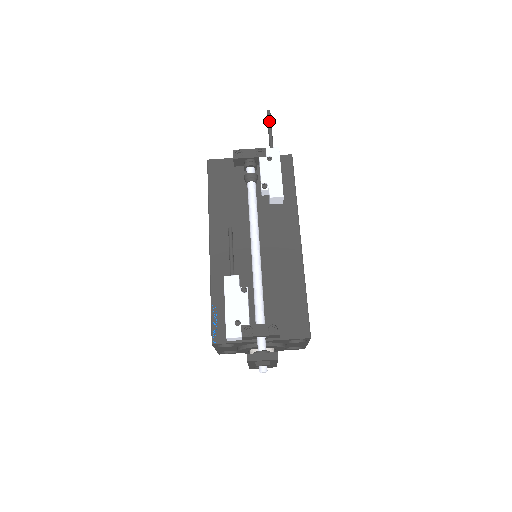
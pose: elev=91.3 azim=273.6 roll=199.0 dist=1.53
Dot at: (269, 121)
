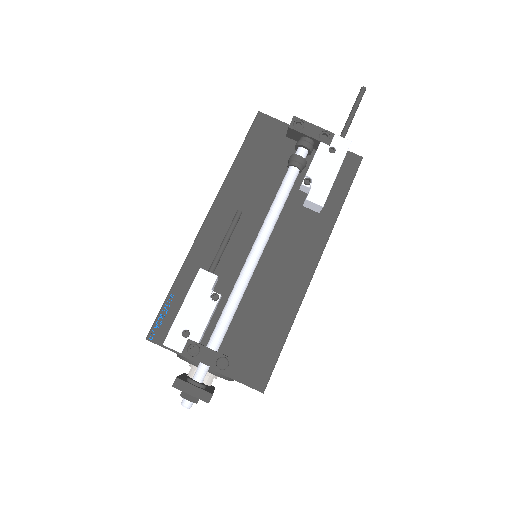
Dot at: (358, 101)
